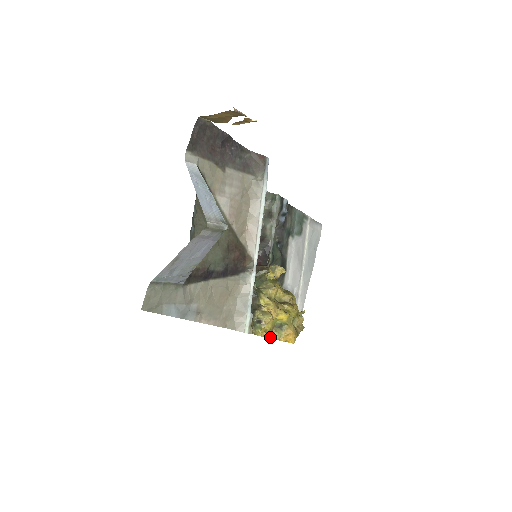
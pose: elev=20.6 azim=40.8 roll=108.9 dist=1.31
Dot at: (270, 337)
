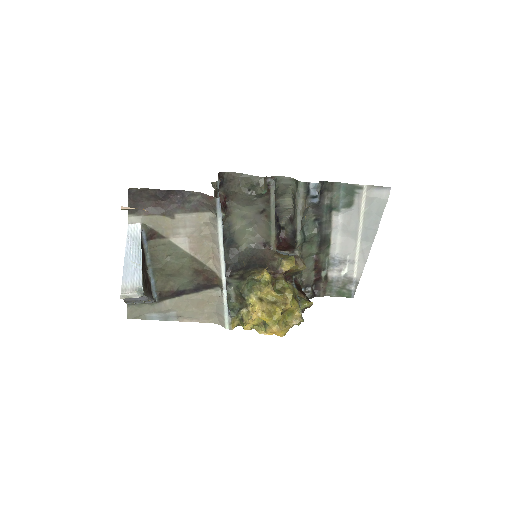
Dot at: (257, 330)
